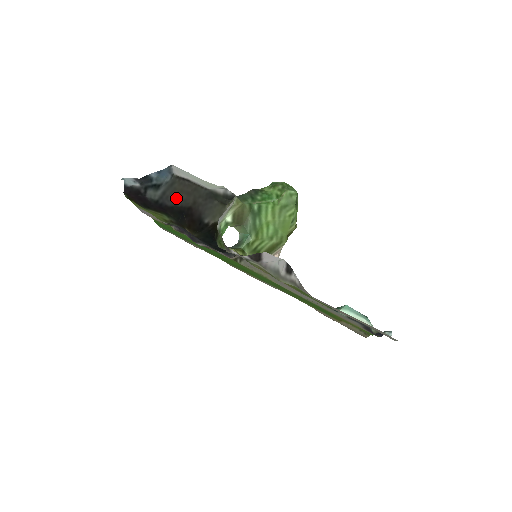
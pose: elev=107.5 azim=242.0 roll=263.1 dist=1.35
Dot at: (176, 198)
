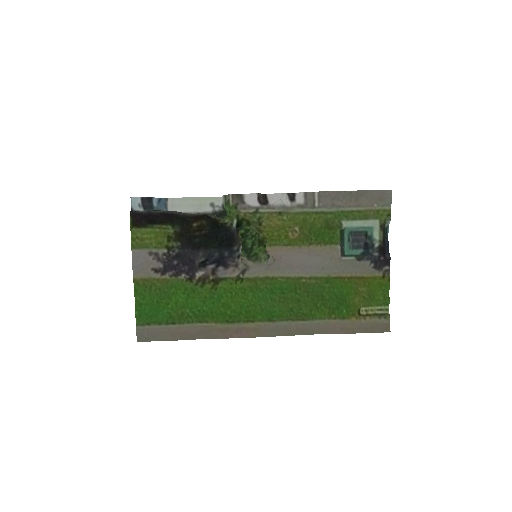
Dot at: (177, 212)
